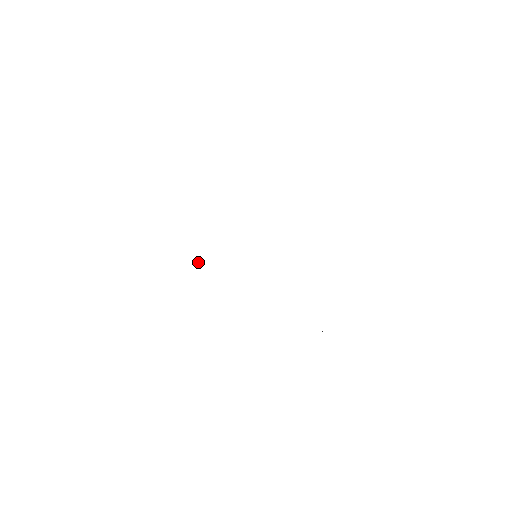
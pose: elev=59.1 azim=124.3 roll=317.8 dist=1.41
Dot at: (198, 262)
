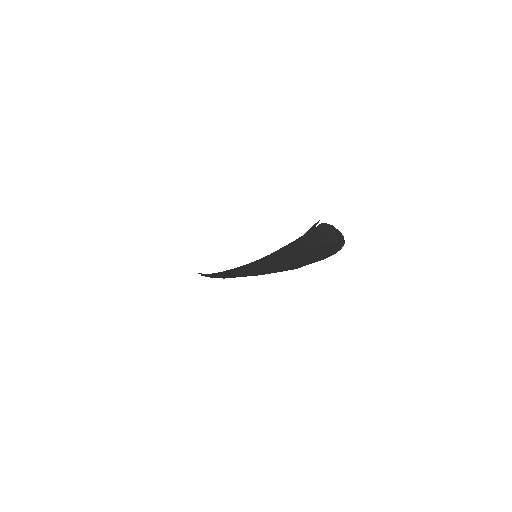
Dot at: occluded
